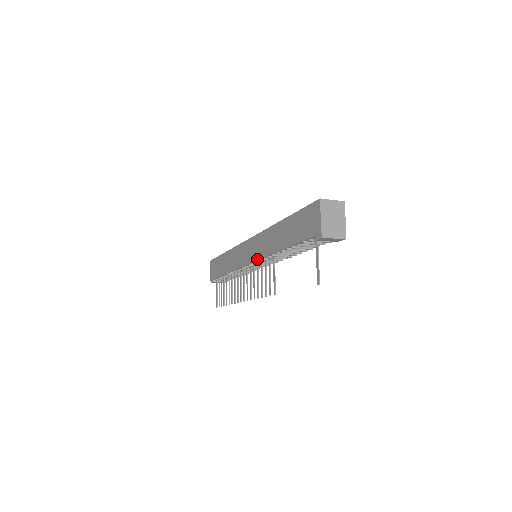
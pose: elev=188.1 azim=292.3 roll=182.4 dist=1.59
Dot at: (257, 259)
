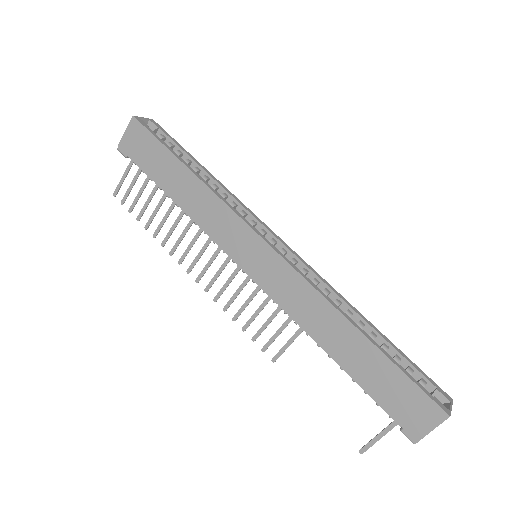
Dot at: (270, 295)
